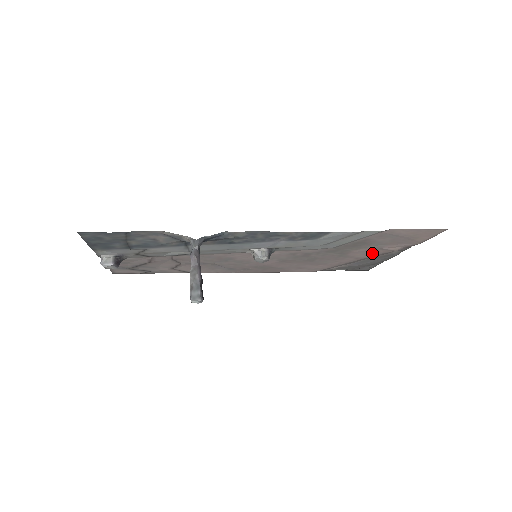
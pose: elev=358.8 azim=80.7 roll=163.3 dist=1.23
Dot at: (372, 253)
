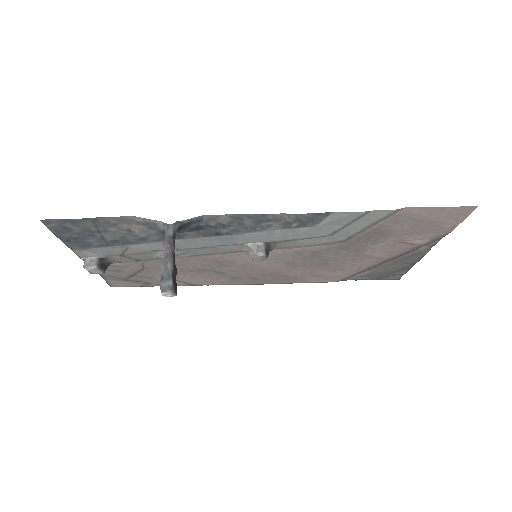
Dot at: (394, 250)
